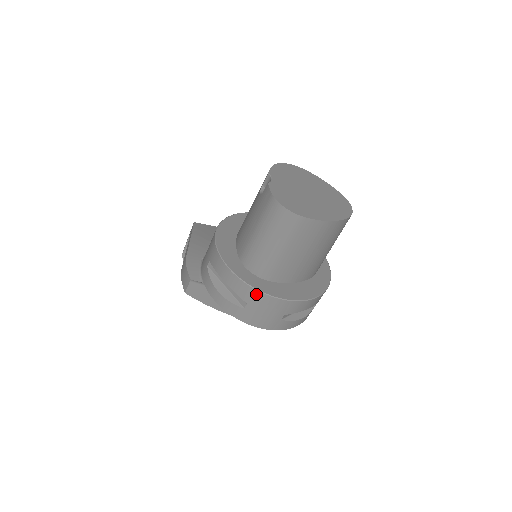
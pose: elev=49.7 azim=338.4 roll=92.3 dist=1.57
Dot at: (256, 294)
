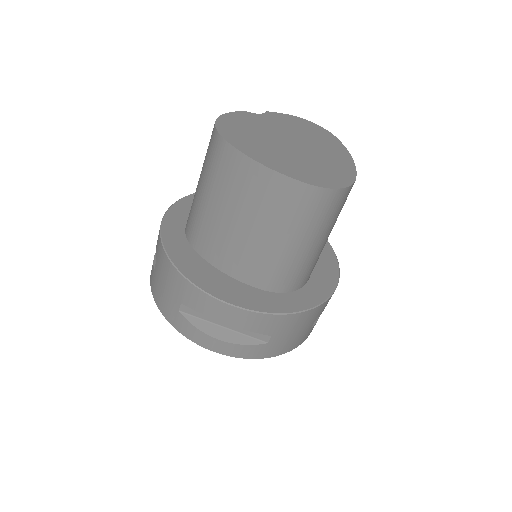
Dot at: (160, 248)
